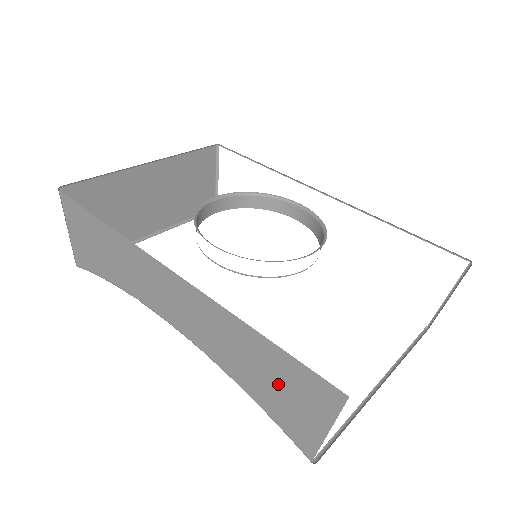
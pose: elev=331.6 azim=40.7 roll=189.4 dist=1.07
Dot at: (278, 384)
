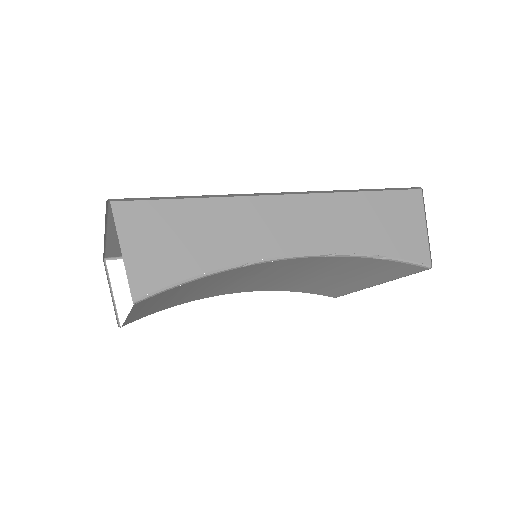
Dot at: (391, 221)
